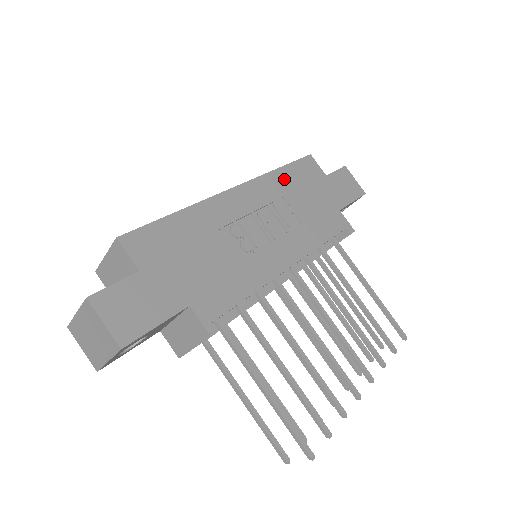
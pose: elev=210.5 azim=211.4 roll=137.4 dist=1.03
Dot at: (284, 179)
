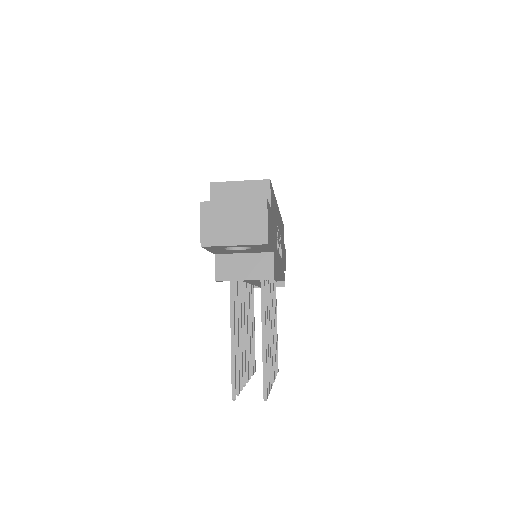
Dot at: occluded
